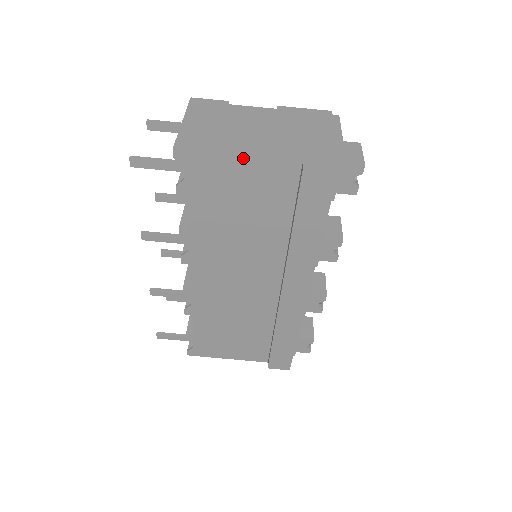
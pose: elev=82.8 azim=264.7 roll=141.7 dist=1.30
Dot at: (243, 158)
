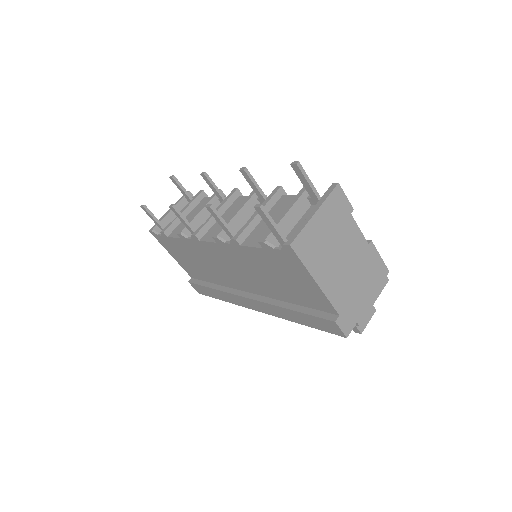
Dot at: (316, 285)
